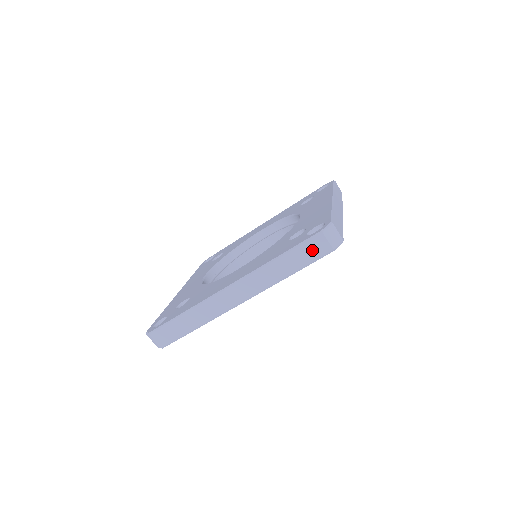
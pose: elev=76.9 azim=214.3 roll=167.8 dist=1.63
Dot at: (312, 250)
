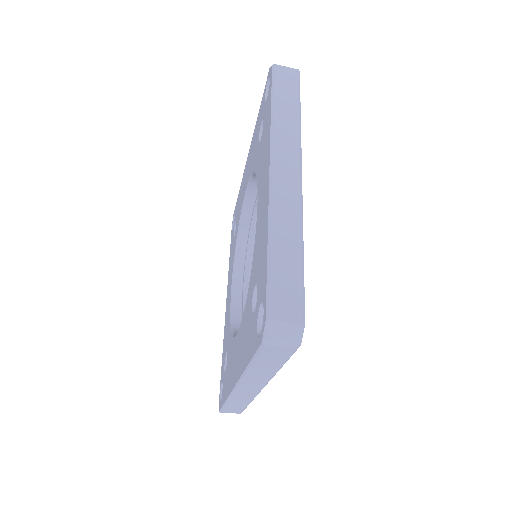
Dot at: (275, 355)
